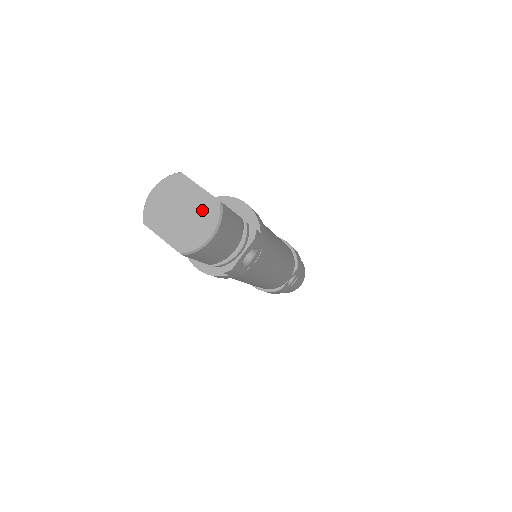
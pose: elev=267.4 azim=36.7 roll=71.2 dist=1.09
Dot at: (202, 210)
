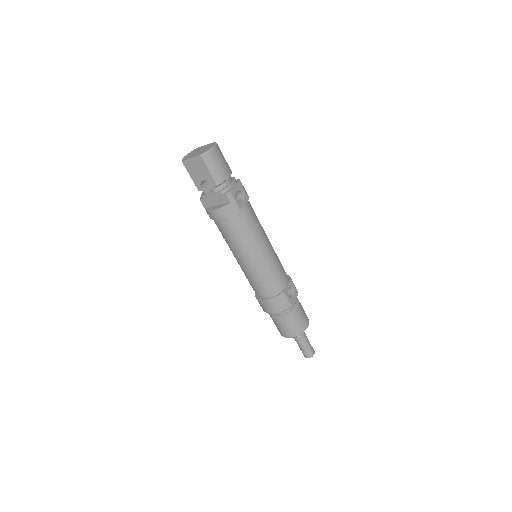
Dot at: (208, 146)
